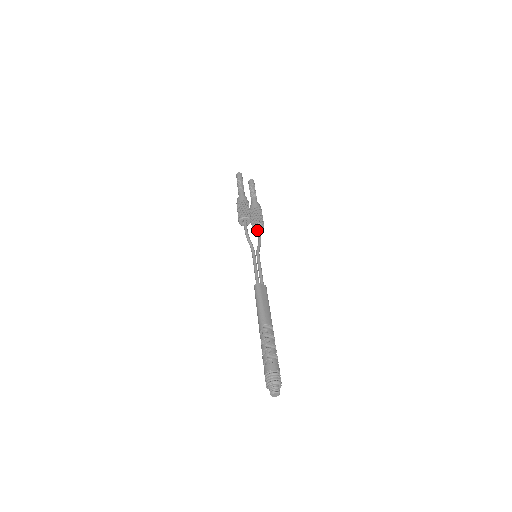
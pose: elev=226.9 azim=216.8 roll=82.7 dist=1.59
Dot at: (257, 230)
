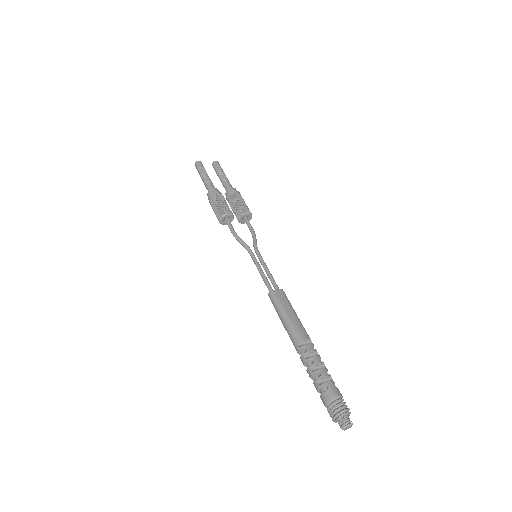
Dot at: occluded
